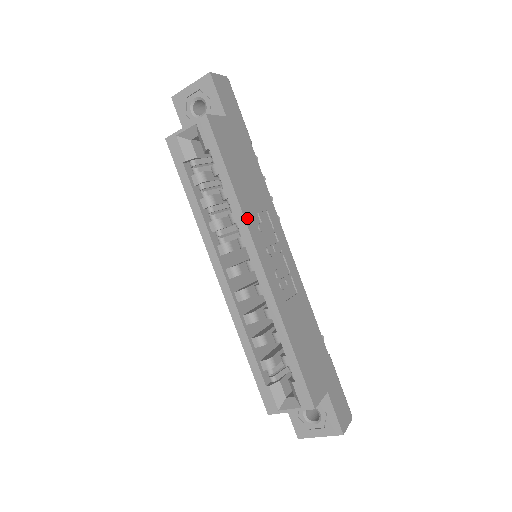
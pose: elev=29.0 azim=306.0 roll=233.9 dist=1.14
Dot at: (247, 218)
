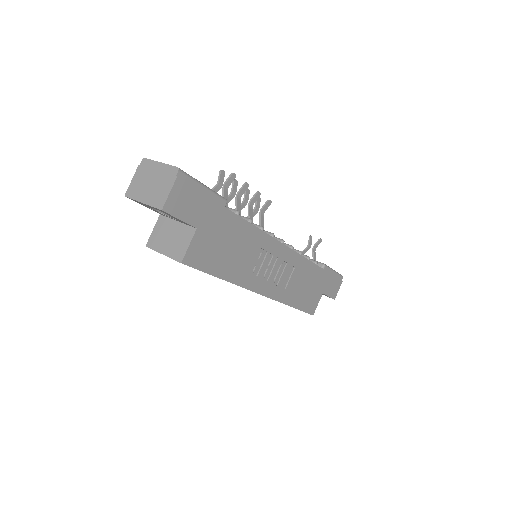
Dot at: (244, 283)
